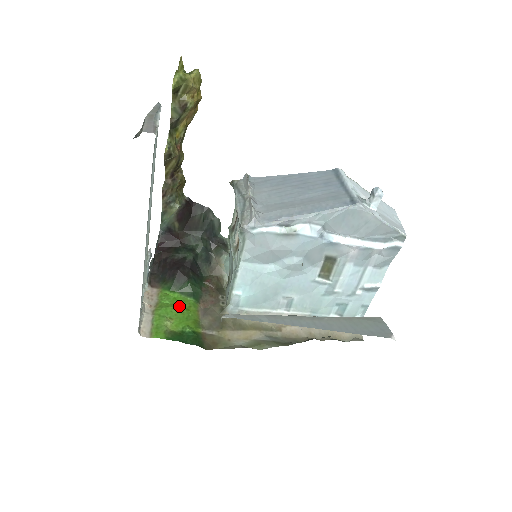
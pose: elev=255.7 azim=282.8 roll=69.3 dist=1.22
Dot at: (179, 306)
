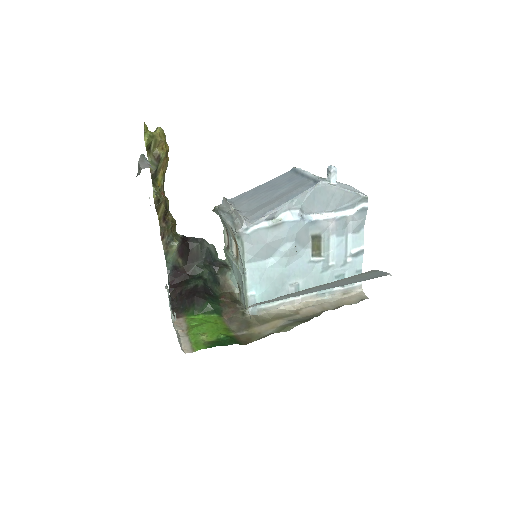
Dot at: (207, 323)
